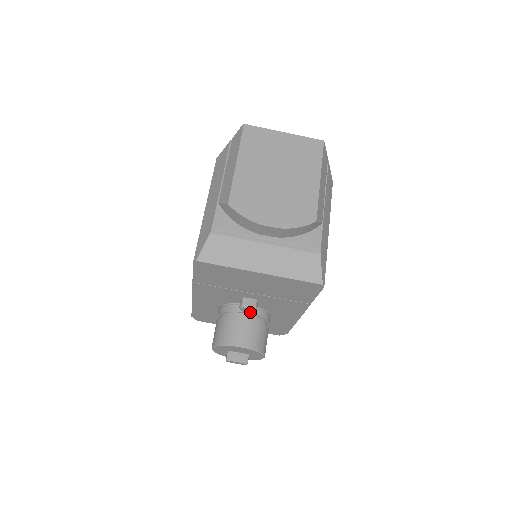
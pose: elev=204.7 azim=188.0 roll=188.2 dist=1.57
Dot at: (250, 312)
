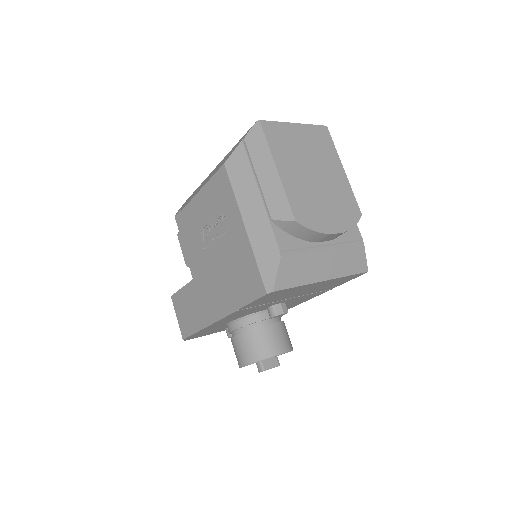
Dot at: (279, 316)
